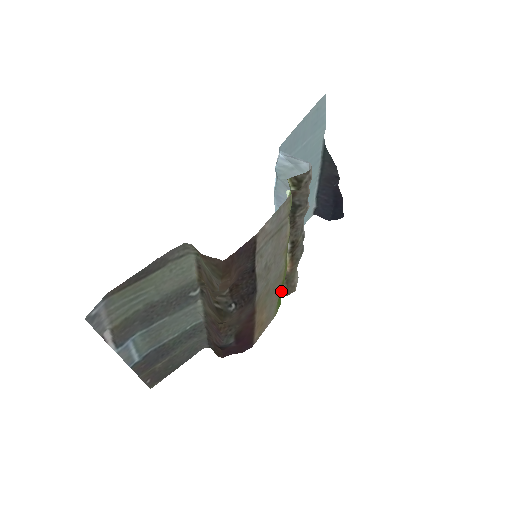
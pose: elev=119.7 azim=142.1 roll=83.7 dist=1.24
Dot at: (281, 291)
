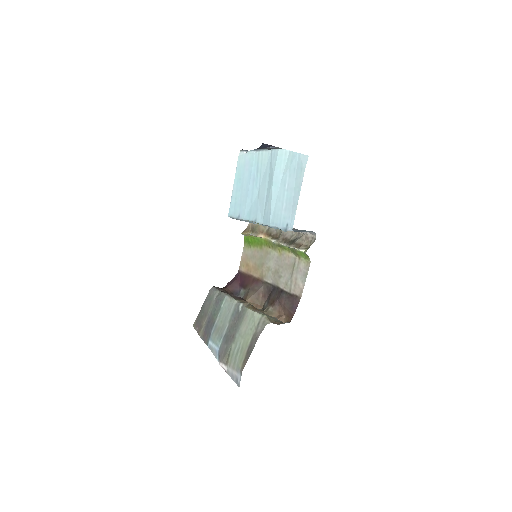
Dot at: (245, 232)
